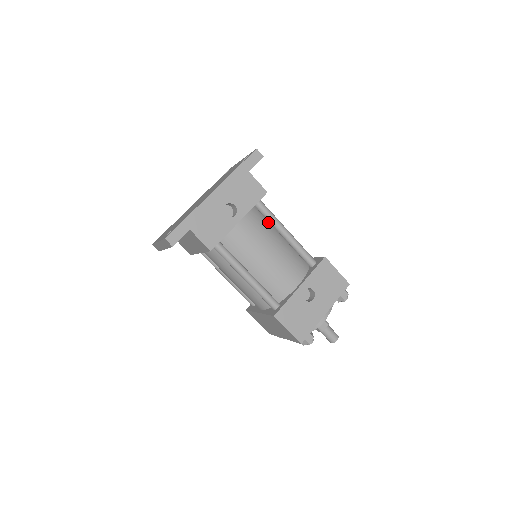
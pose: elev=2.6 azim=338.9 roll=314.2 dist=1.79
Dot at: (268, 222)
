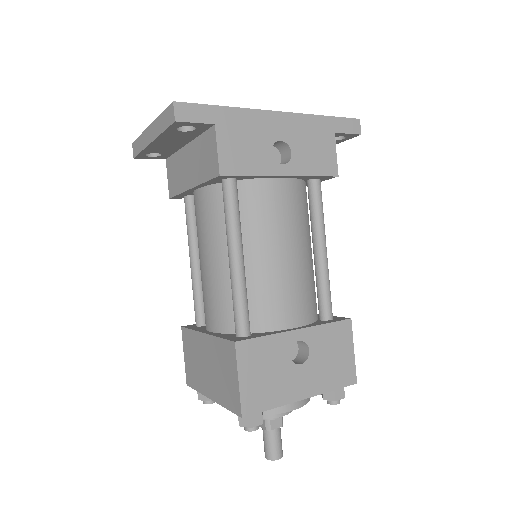
Dot at: (308, 218)
